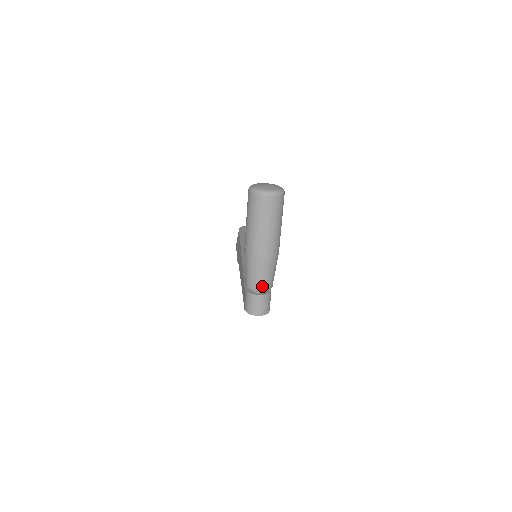
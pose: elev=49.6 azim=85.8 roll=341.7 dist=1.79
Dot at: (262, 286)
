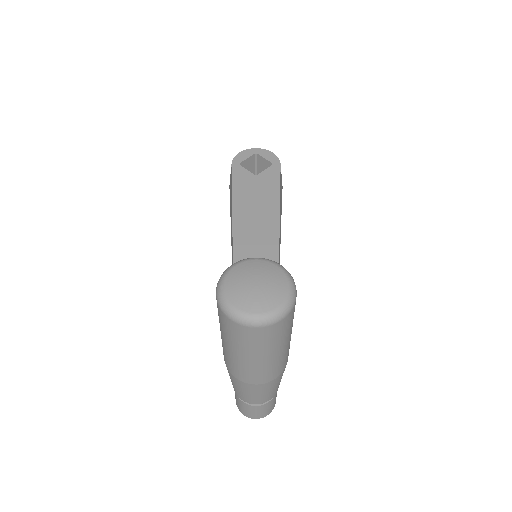
Dot at: (260, 401)
